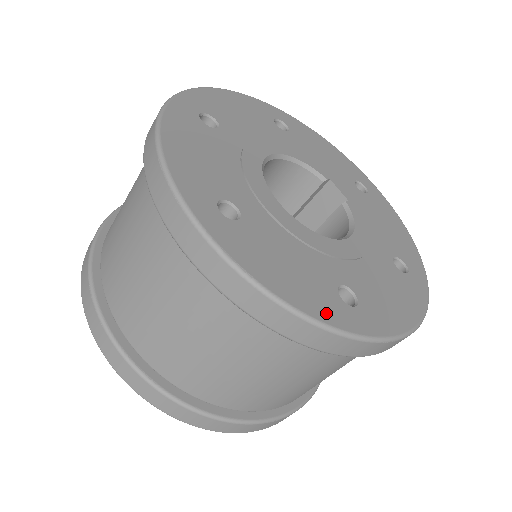
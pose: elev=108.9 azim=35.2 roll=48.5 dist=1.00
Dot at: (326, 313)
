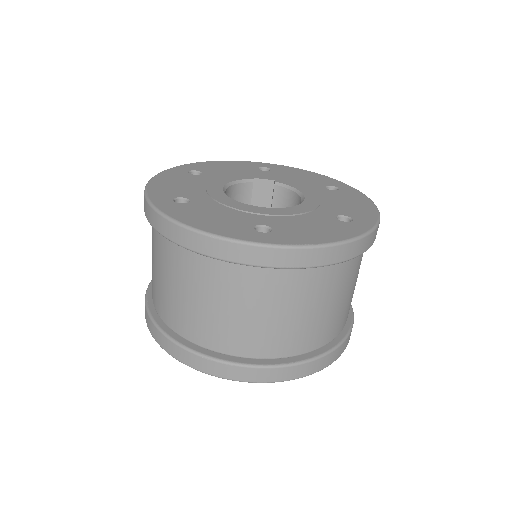
Dot at: (352, 232)
